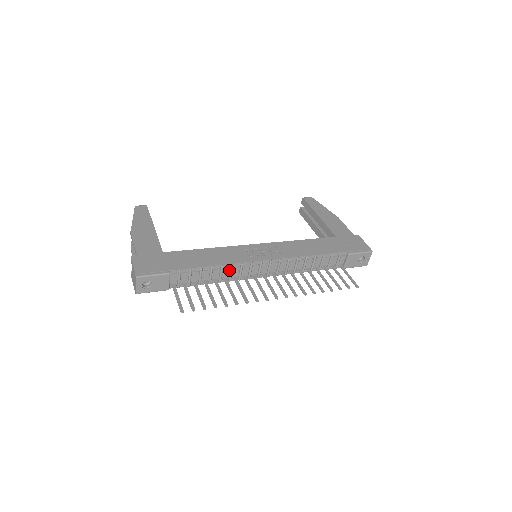
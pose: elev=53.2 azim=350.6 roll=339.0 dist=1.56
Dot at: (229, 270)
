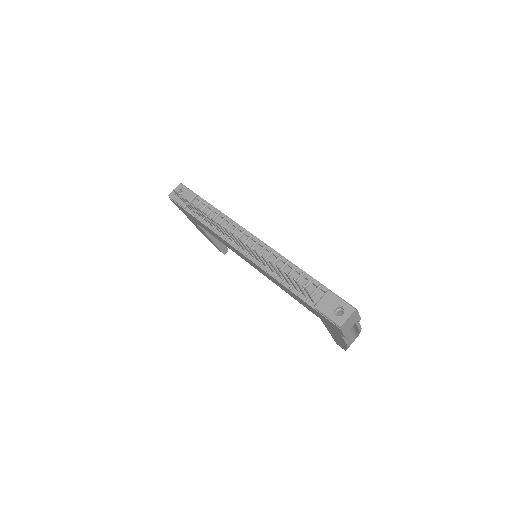
Dot at: (227, 225)
